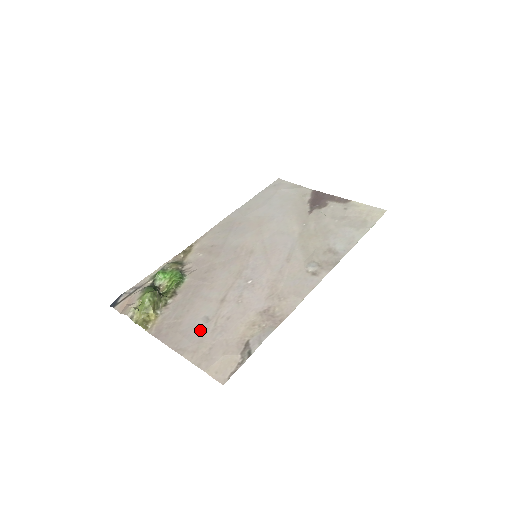
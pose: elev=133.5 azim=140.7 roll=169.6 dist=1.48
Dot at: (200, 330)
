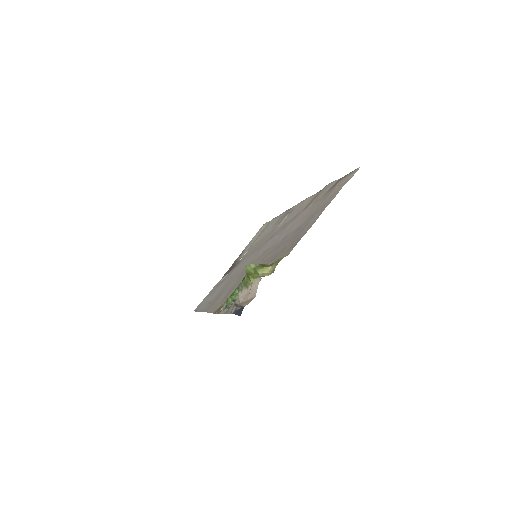
Dot at: (305, 223)
